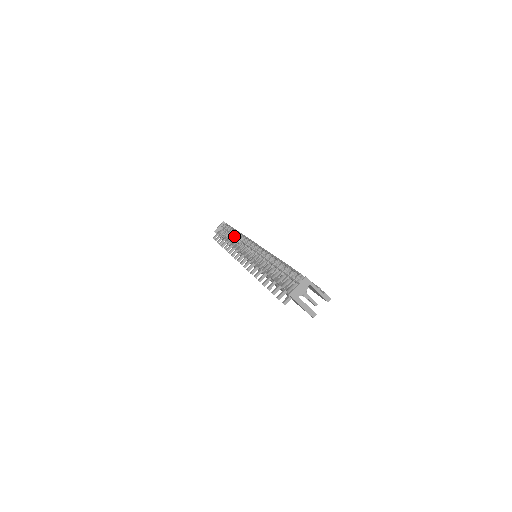
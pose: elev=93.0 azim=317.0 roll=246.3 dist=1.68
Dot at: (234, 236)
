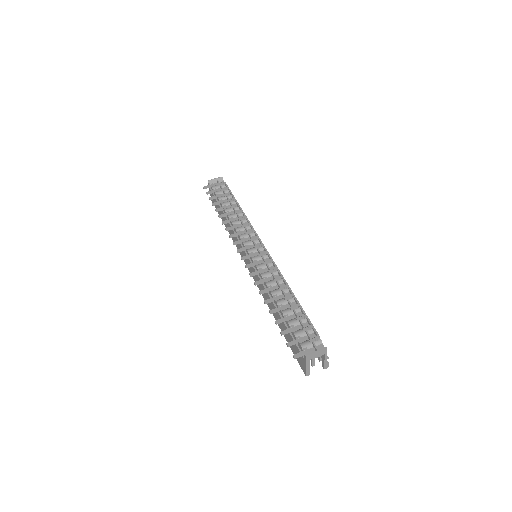
Dot at: (236, 212)
